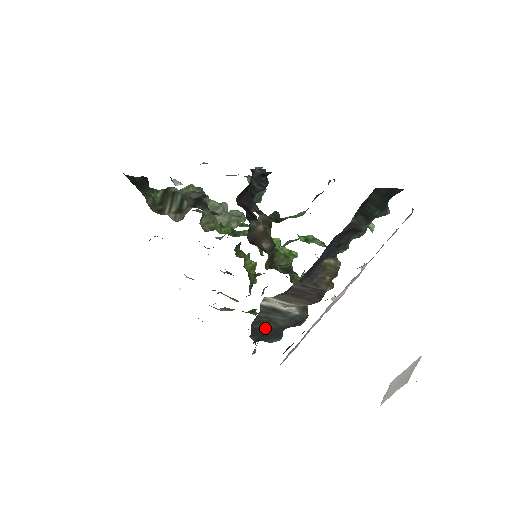
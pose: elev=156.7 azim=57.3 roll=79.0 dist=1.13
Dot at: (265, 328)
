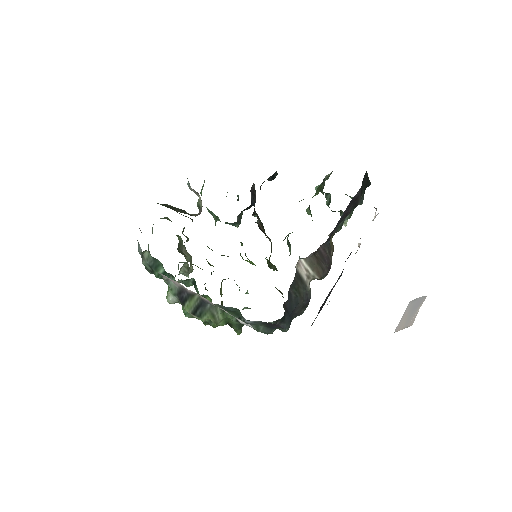
Dot at: (294, 297)
